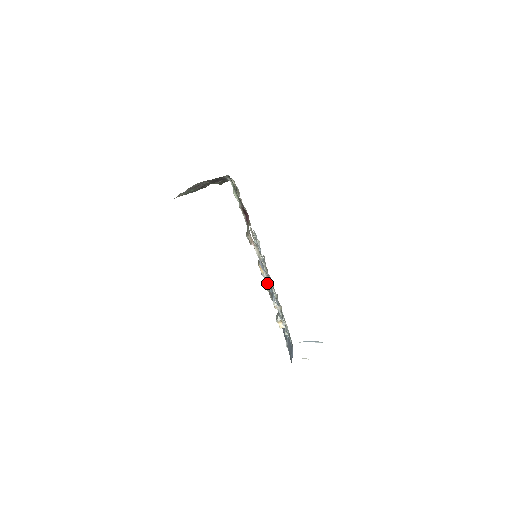
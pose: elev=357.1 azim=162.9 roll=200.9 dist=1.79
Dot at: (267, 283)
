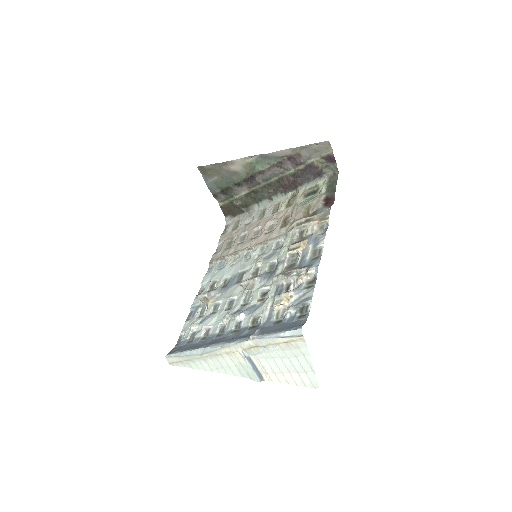
Dot at: (257, 279)
